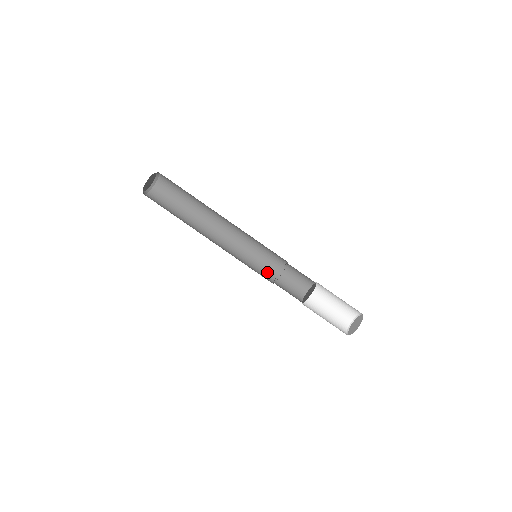
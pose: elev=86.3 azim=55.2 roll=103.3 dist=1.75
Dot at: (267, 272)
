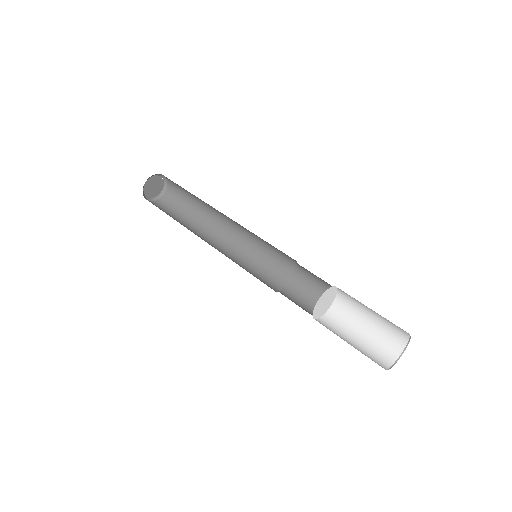
Dot at: occluded
